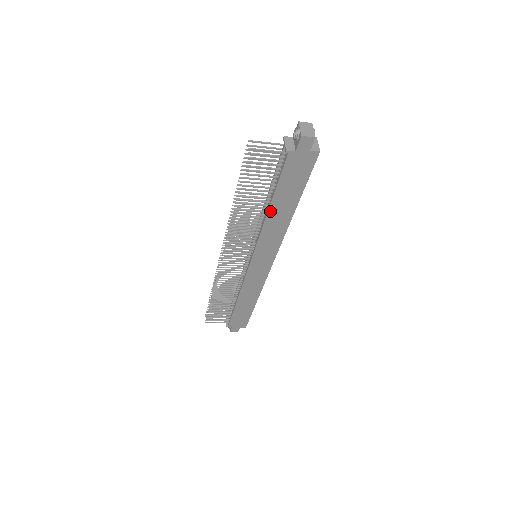
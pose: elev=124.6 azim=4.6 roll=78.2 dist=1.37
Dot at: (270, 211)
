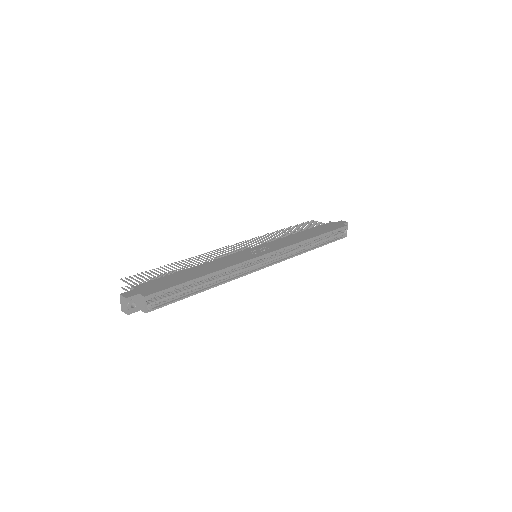
Dot at: occluded
